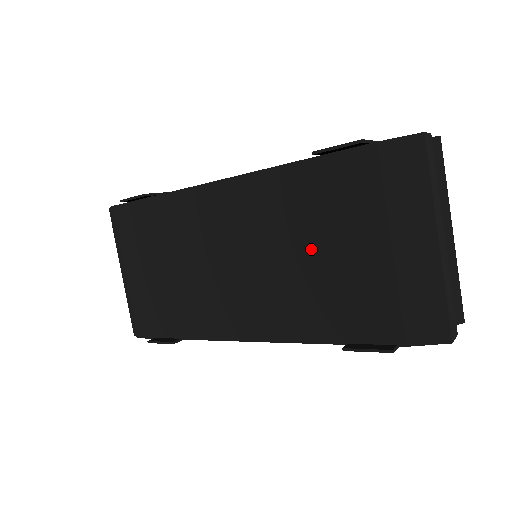
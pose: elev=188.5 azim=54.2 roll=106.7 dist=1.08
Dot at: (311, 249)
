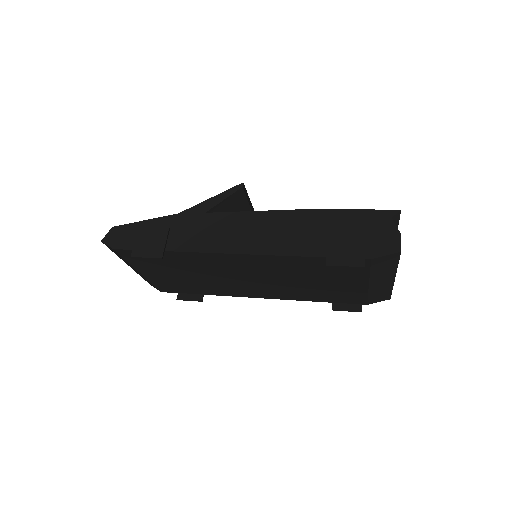
Dot at: (314, 281)
